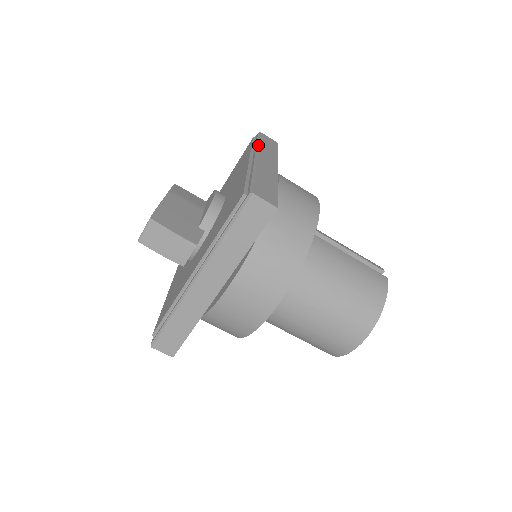
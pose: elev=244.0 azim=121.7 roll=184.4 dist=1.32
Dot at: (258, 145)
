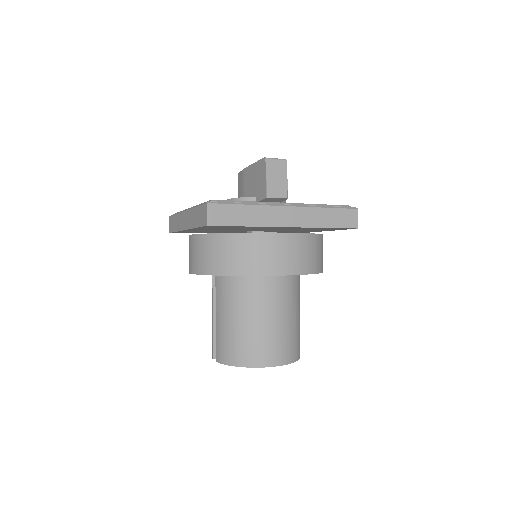
Dot at: occluded
